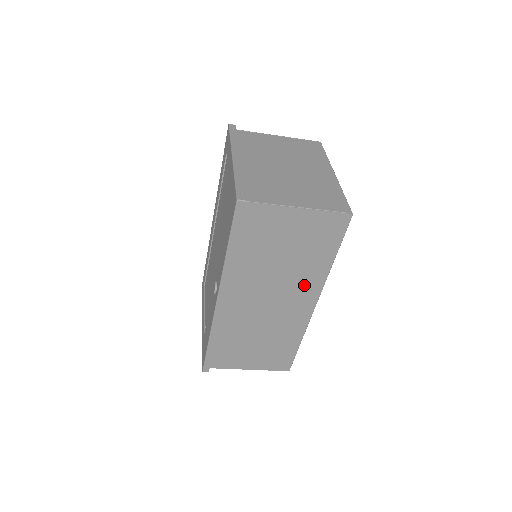
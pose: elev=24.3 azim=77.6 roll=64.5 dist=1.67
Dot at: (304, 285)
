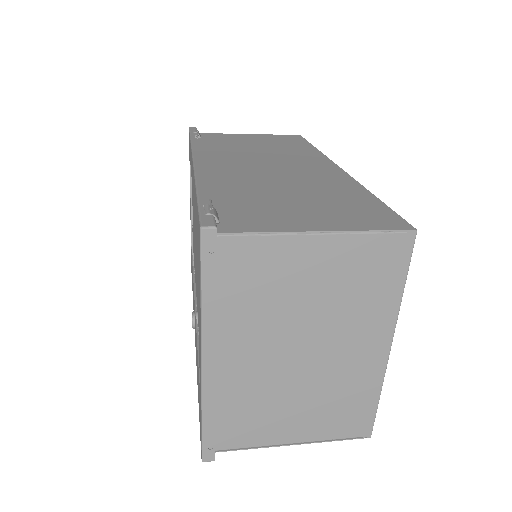
Dot at: occluded
